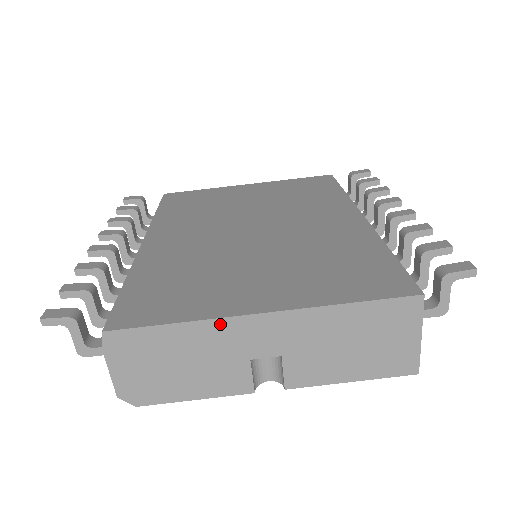
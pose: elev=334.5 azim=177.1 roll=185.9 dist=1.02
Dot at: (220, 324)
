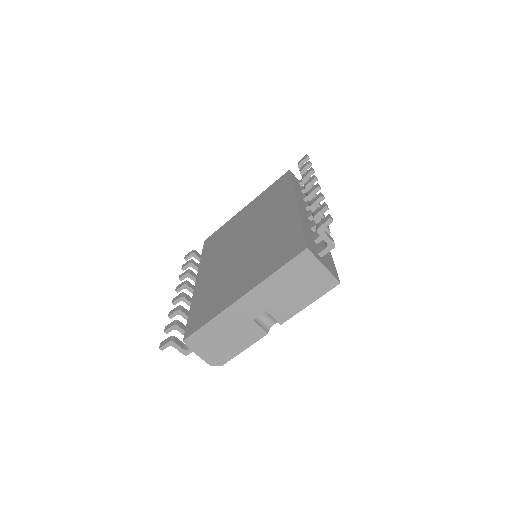
Dot at: (227, 312)
